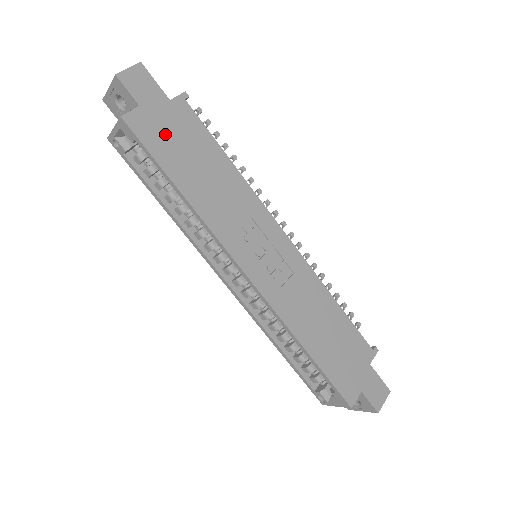
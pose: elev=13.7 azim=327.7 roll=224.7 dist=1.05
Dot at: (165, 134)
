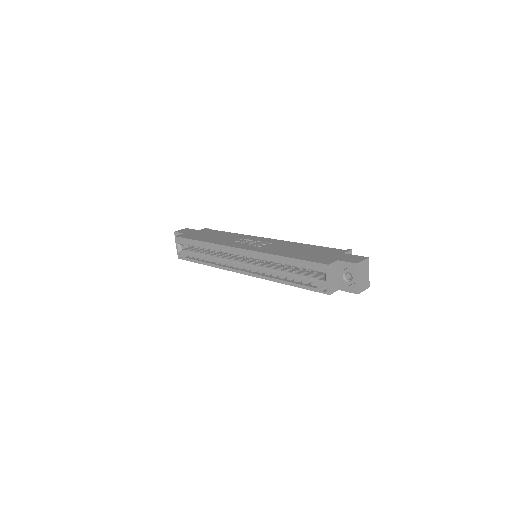
Dot at: (195, 235)
